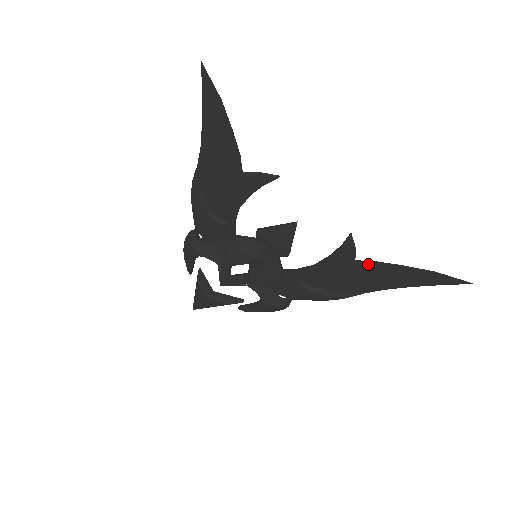
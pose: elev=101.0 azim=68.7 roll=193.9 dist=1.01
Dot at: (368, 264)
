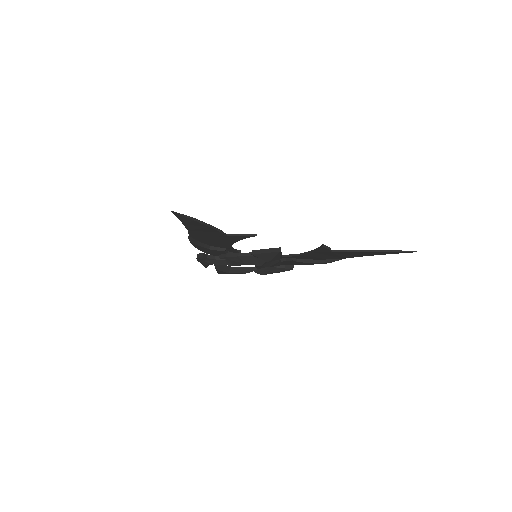
Dot at: (342, 252)
